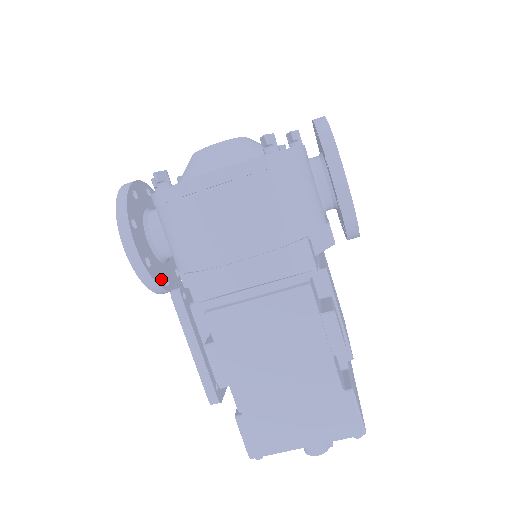
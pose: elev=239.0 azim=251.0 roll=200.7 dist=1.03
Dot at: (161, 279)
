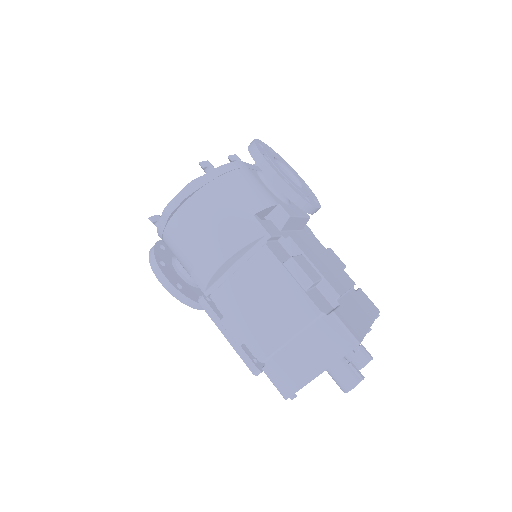
Dot at: (195, 297)
